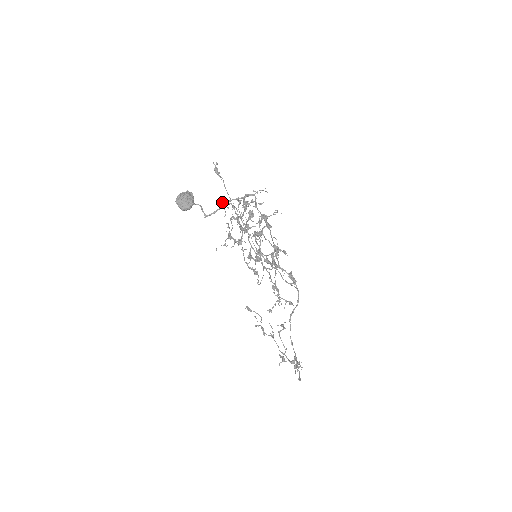
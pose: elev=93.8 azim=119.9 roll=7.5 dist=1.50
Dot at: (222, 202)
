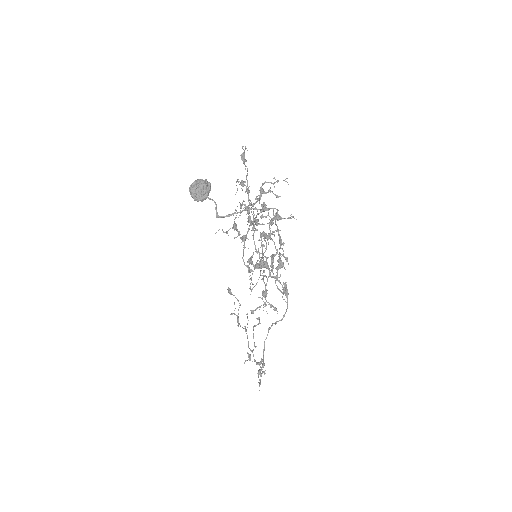
Dot at: (237, 180)
